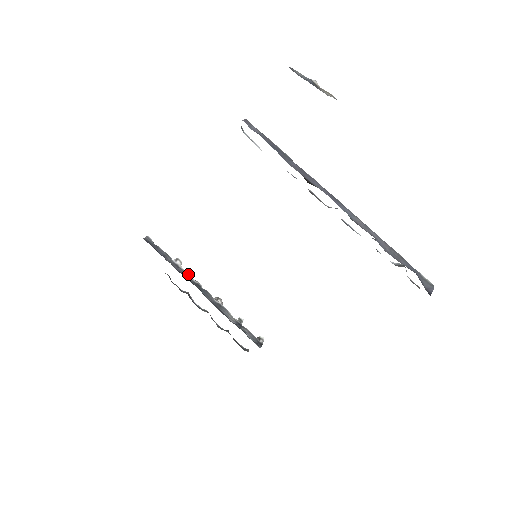
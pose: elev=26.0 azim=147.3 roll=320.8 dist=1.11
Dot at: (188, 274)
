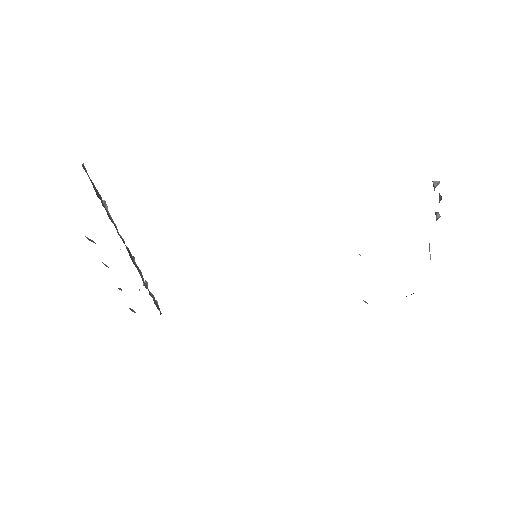
Dot at: occluded
